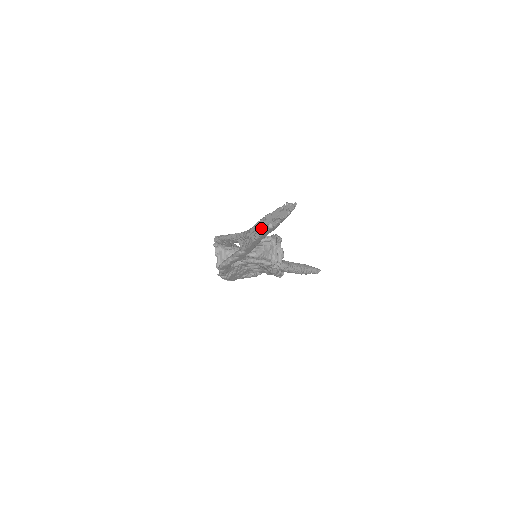
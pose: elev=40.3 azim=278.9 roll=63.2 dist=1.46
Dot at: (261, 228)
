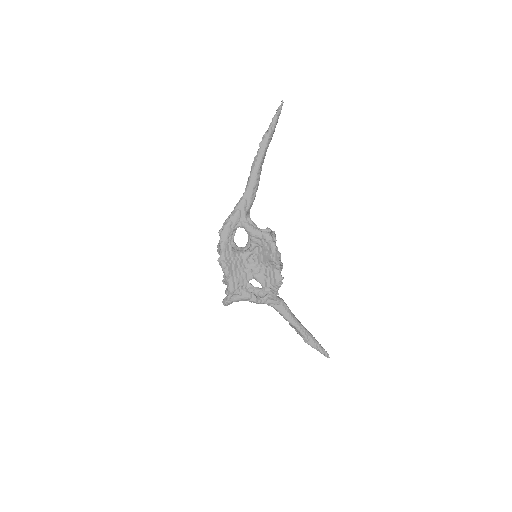
Dot at: (259, 150)
